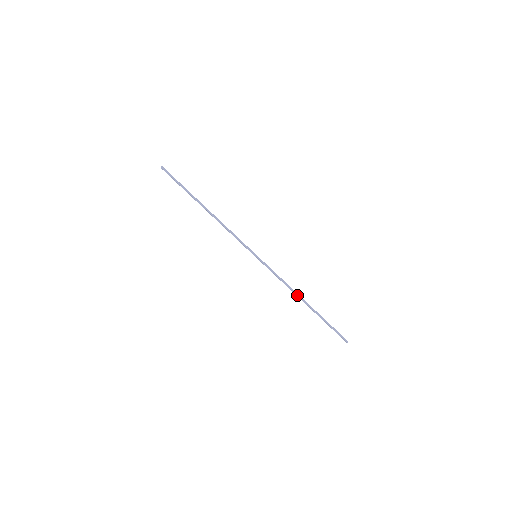
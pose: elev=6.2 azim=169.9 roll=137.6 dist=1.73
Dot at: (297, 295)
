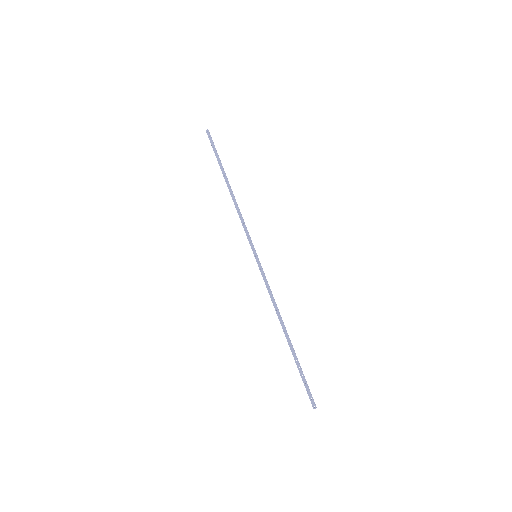
Dot at: occluded
